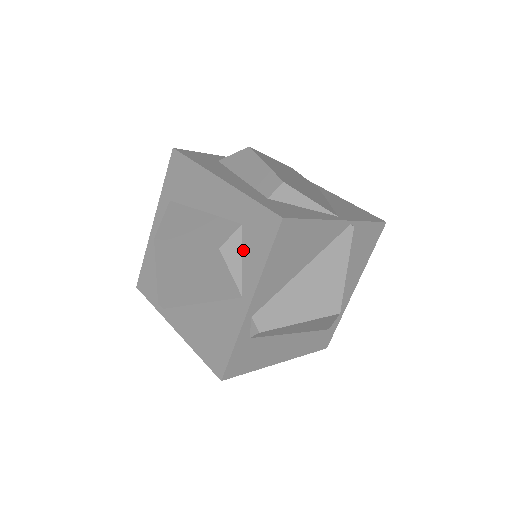
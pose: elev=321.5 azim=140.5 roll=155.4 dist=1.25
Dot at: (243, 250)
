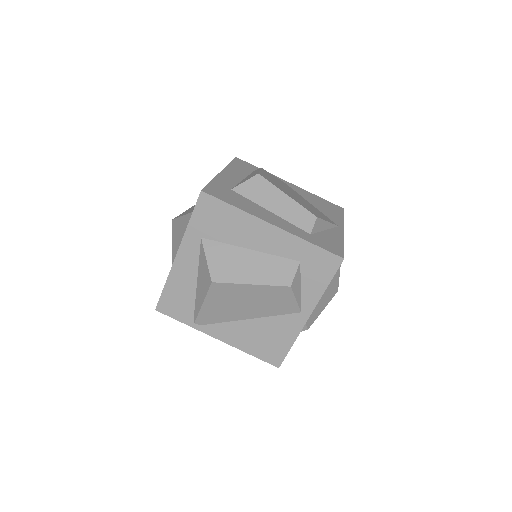
Dot at: (302, 280)
